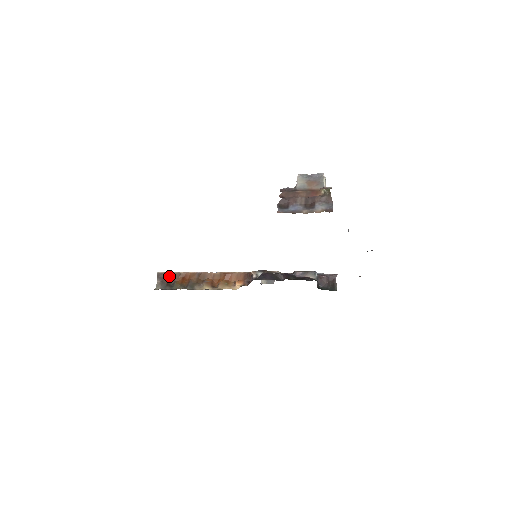
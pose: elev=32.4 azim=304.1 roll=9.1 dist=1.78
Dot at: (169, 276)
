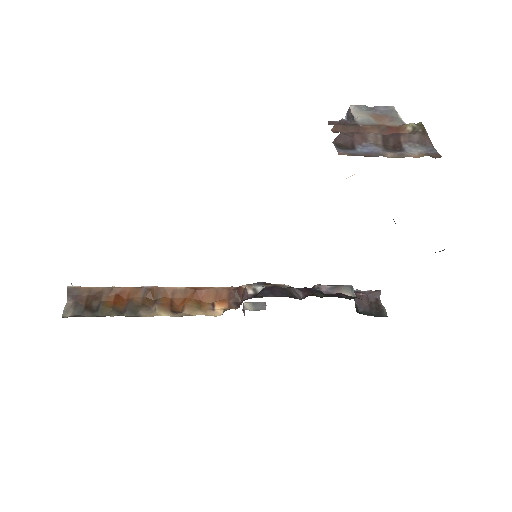
Dot at: (90, 293)
